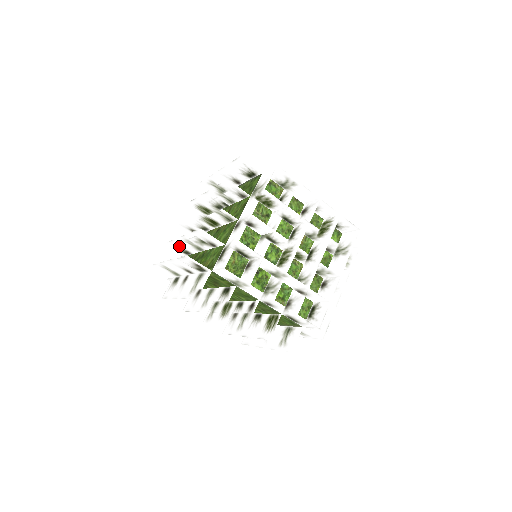
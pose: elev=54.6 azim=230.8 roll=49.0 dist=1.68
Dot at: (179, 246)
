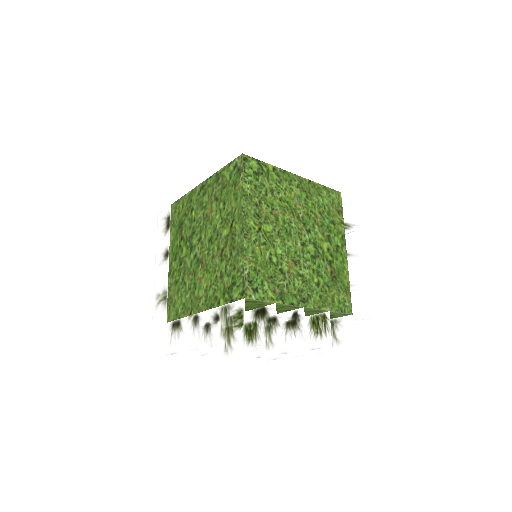
Dot at: occluded
